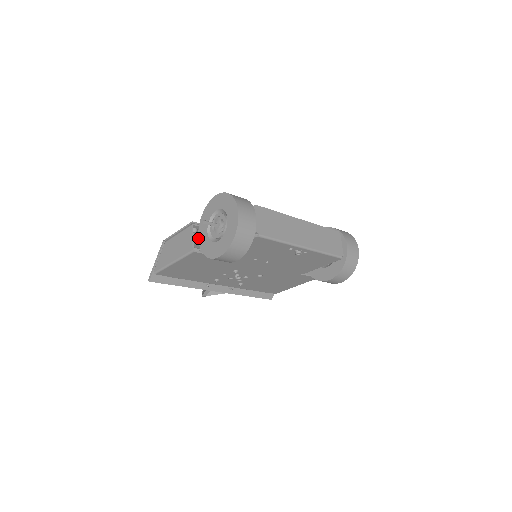
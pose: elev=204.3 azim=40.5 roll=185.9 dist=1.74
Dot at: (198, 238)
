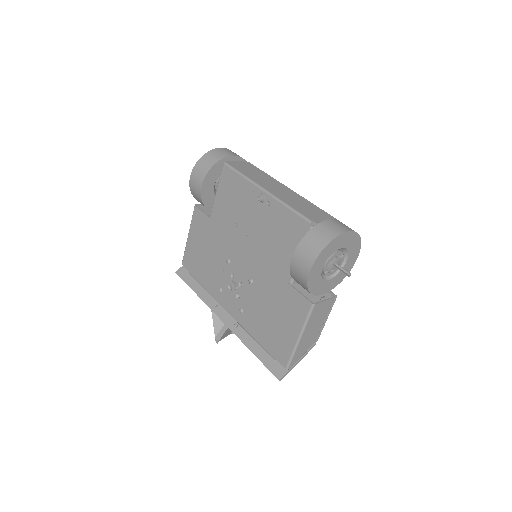
Dot at: occluded
